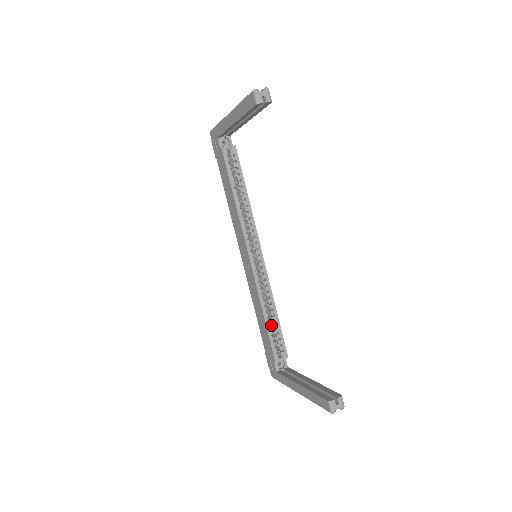
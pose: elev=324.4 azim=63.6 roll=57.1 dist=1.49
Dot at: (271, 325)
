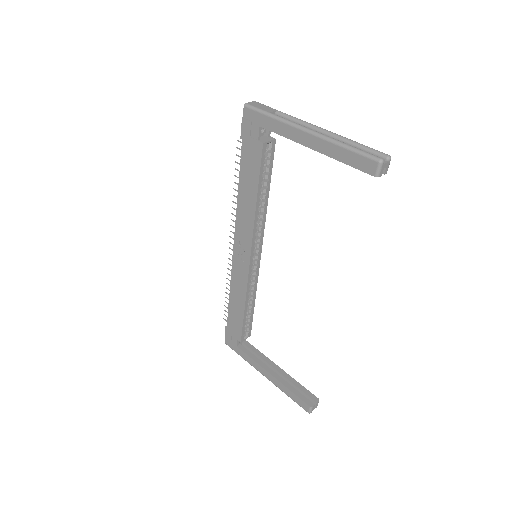
Dot at: occluded
